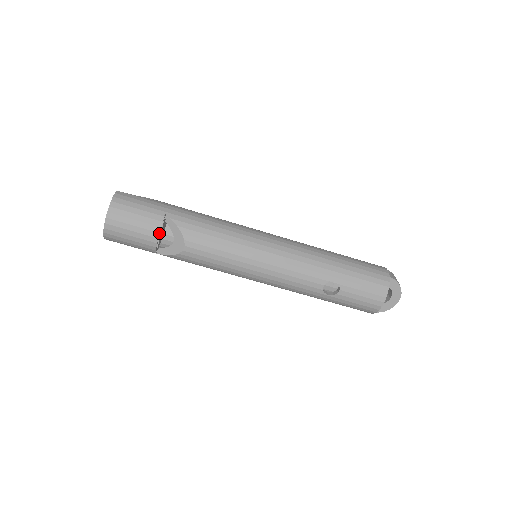
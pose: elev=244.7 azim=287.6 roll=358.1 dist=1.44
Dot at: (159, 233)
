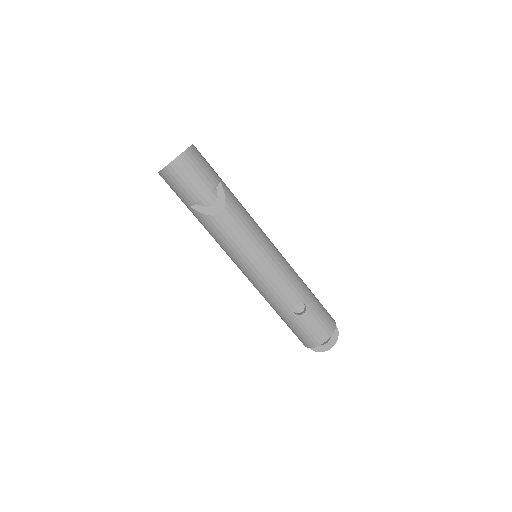
Dot at: (210, 191)
